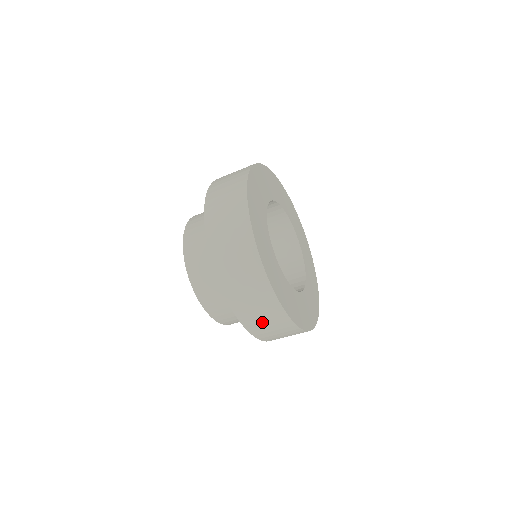
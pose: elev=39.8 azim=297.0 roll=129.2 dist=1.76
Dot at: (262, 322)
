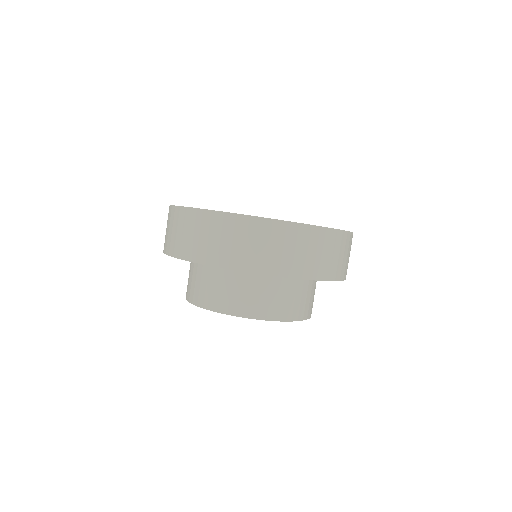
Dot at: (246, 248)
